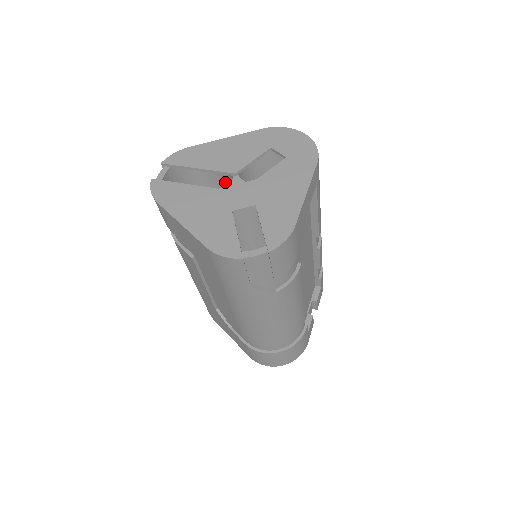
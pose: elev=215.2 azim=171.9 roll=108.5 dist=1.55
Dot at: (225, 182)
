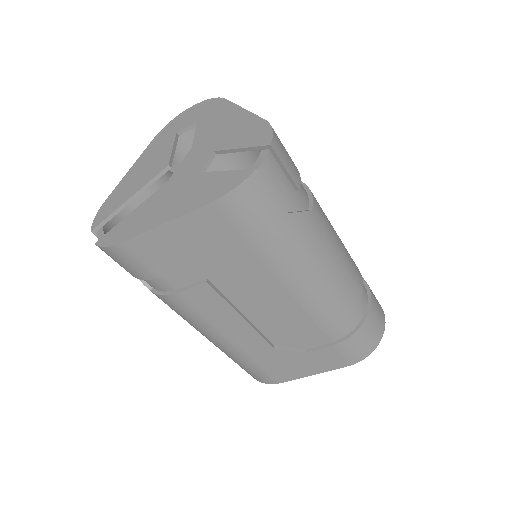
Dot at: occluded
